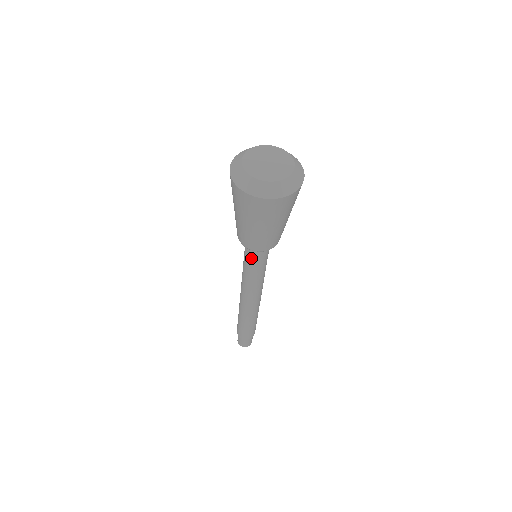
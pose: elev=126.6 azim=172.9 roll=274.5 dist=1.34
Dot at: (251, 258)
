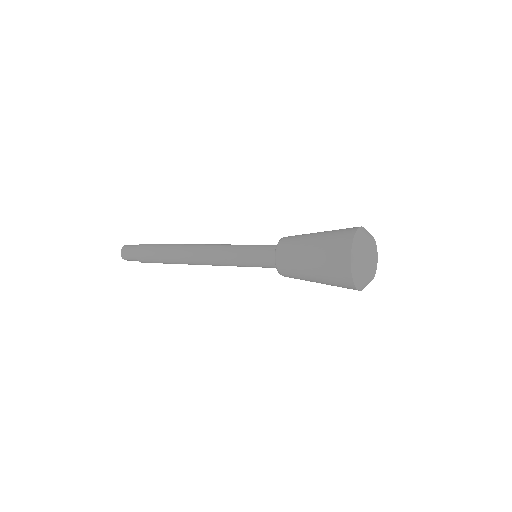
Dot at: (260, 264)
